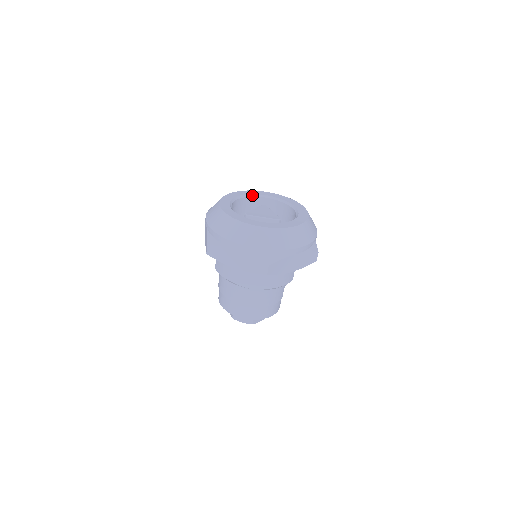
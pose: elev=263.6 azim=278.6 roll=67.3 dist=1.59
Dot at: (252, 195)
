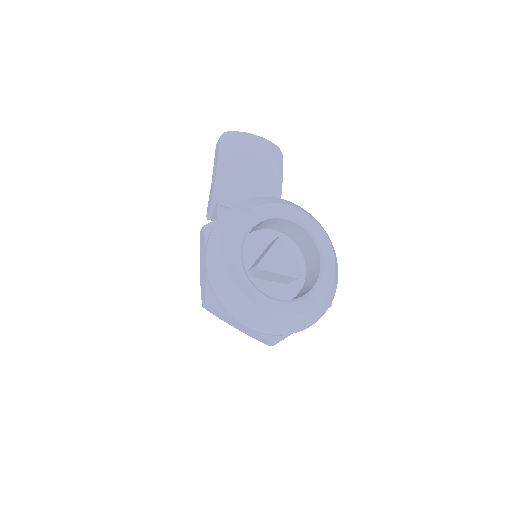
Dot at: (270, 217)
